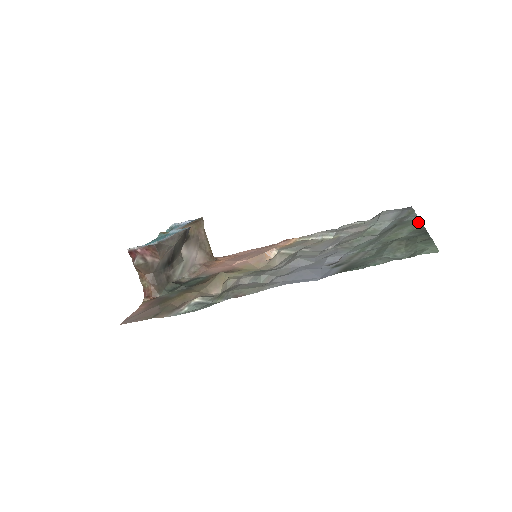
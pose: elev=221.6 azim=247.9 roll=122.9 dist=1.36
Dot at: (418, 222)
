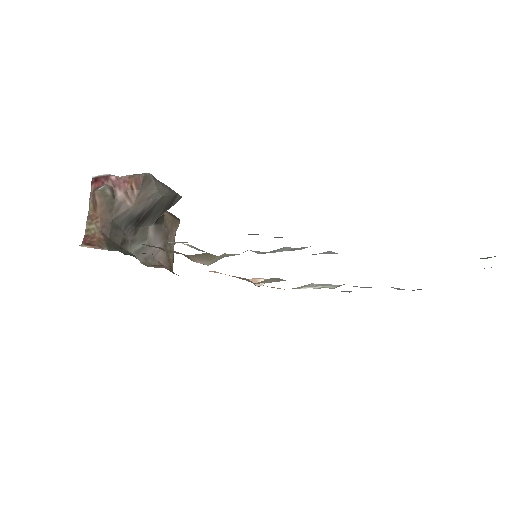
Dot at: occluded
